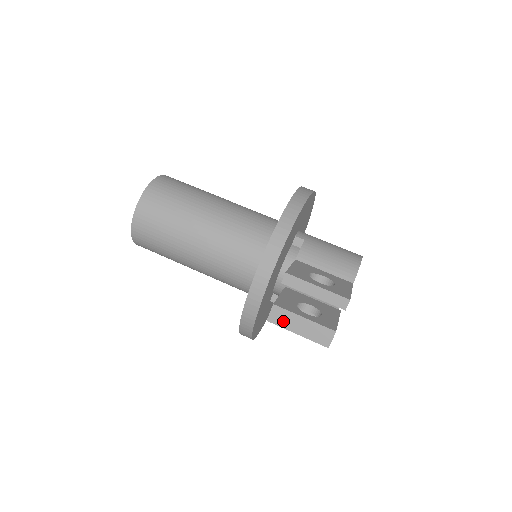
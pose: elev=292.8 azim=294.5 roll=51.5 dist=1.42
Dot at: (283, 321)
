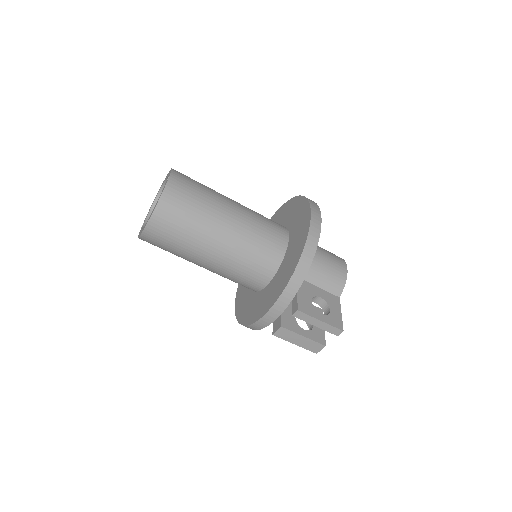
Dot at: (286, 336)
